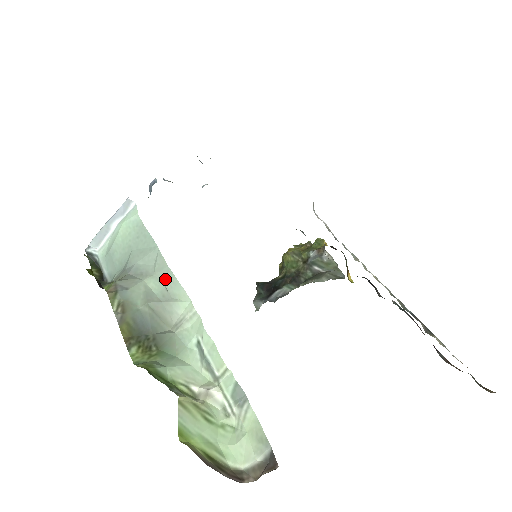
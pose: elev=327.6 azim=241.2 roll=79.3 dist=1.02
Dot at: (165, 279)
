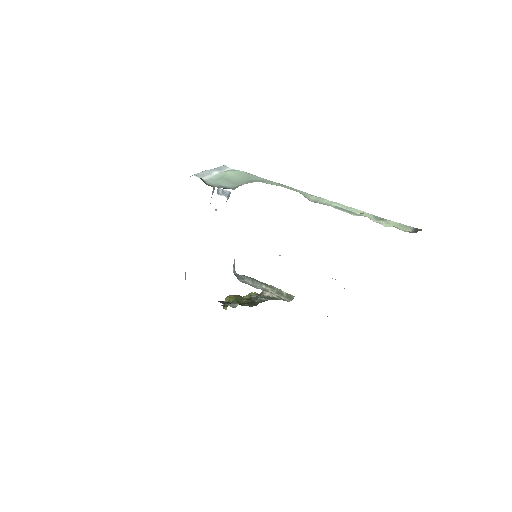
Dot at: (290, 189)
